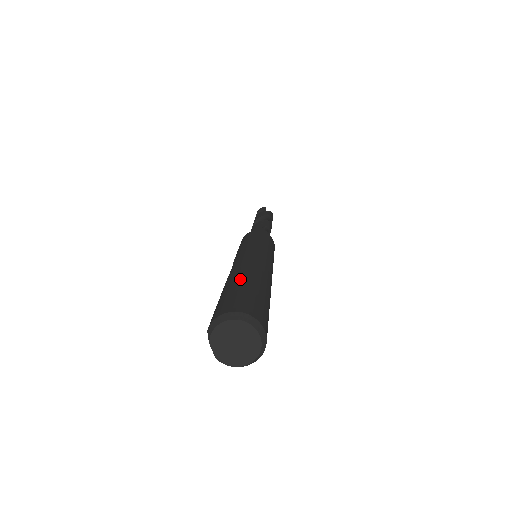
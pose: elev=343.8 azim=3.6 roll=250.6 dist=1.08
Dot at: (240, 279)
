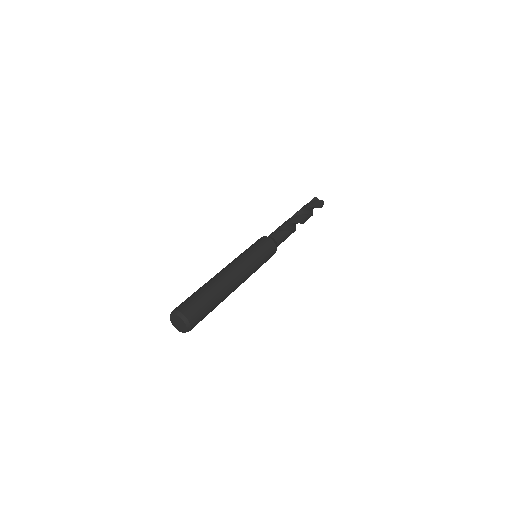
Dot at: (200, 288)
